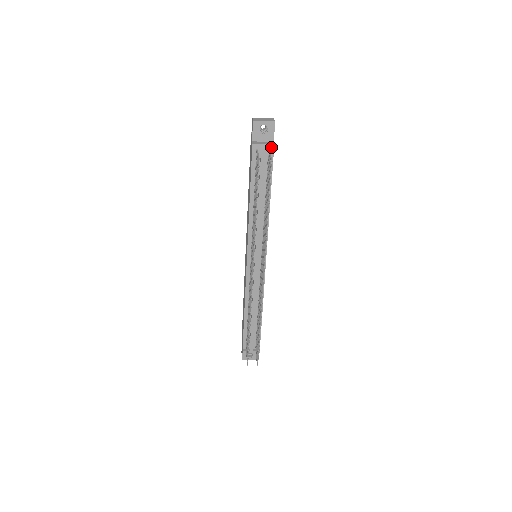
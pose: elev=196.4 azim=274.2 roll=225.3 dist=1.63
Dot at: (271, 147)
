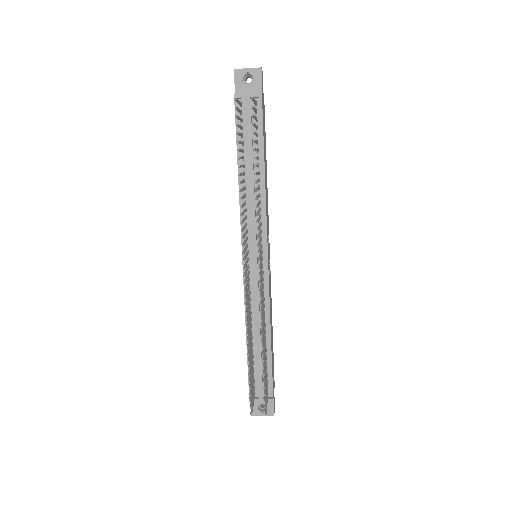
Dot at: (257, 96)
